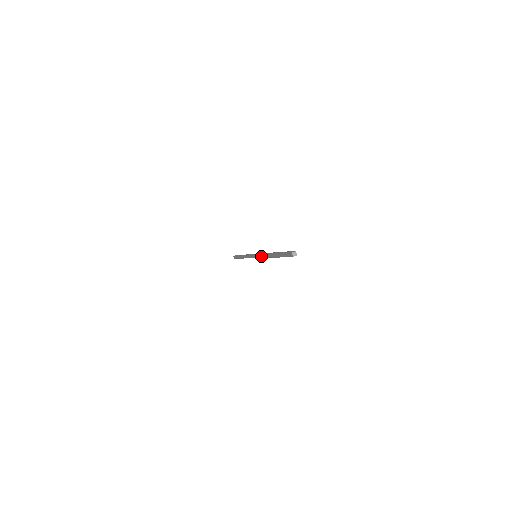
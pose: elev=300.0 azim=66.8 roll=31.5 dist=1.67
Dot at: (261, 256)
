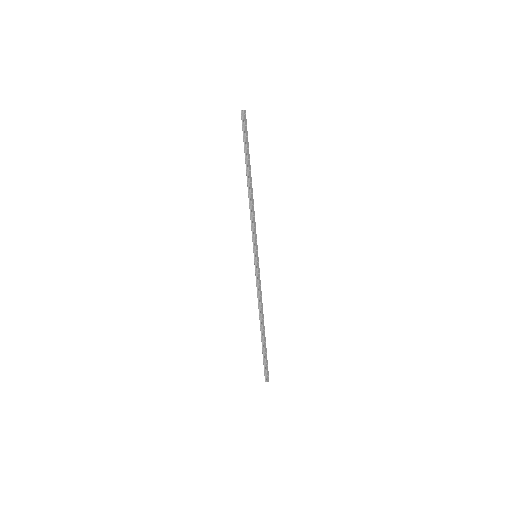
Dot at: (252, 223)
